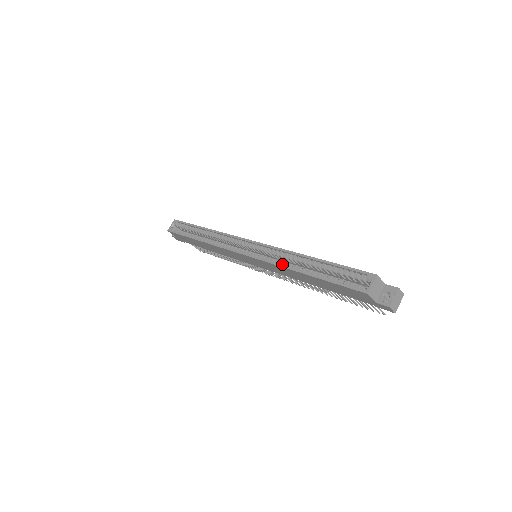
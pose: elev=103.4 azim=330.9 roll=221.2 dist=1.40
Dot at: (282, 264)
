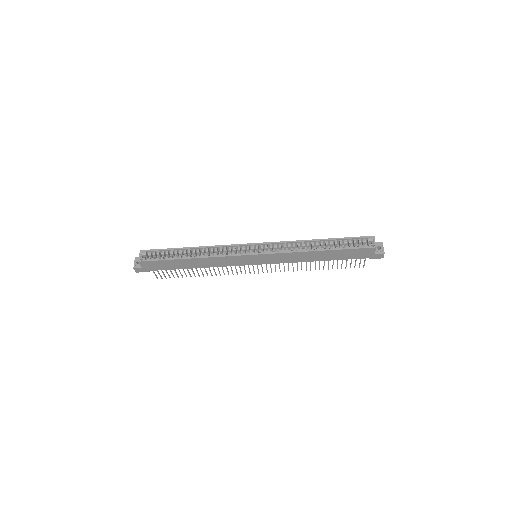
Dot at: (295, 251)
